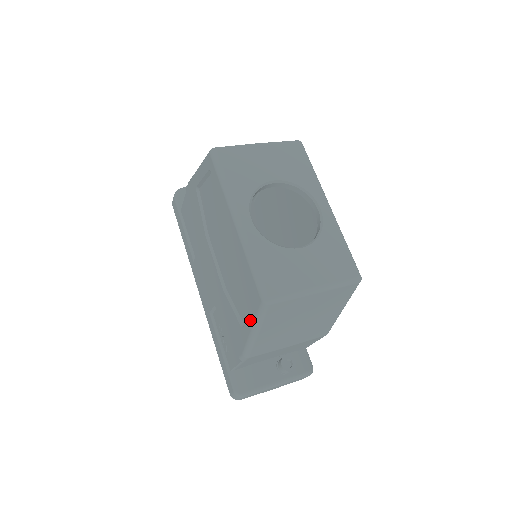
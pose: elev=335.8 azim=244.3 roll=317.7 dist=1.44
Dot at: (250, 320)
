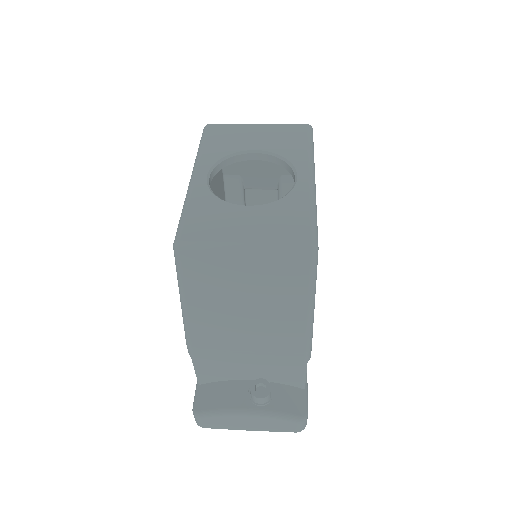
Dot at: occluded
